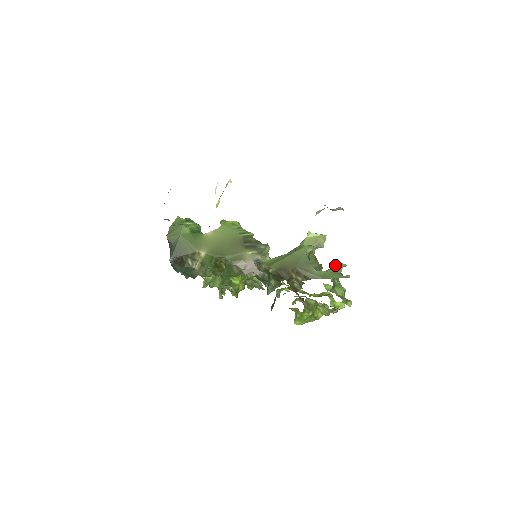
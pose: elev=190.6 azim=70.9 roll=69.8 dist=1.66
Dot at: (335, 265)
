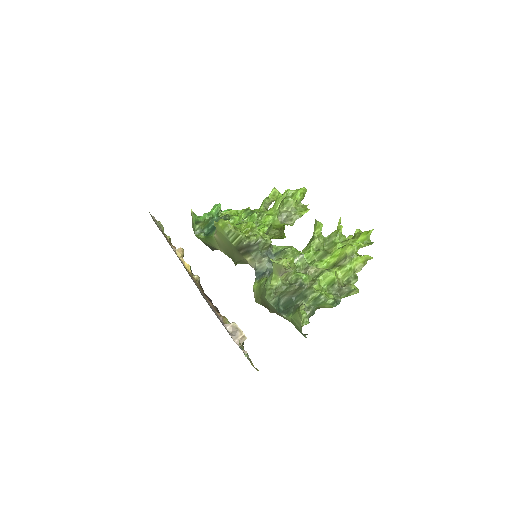
Dot at: (298, 311)
